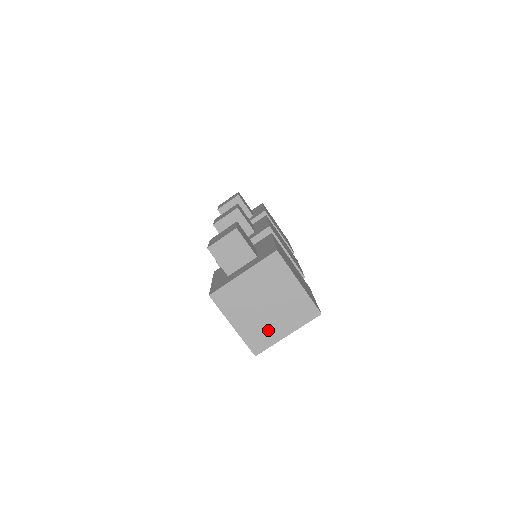
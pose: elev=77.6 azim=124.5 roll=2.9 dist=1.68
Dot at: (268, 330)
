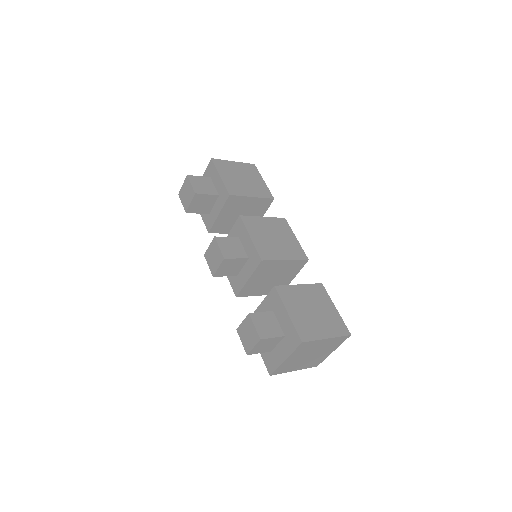
Dot at: (319, 358)
